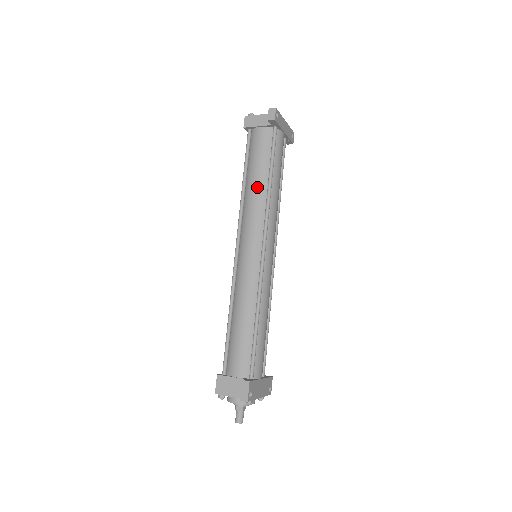
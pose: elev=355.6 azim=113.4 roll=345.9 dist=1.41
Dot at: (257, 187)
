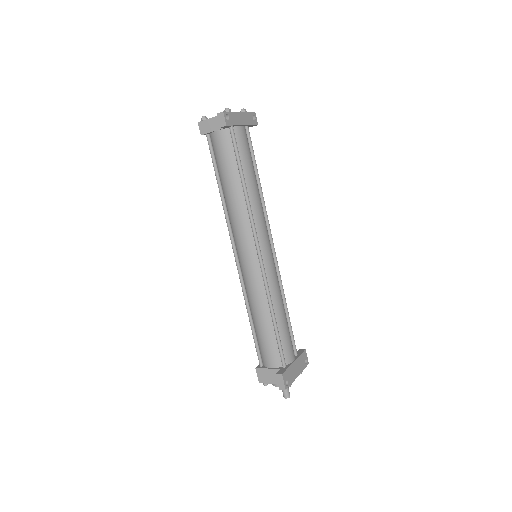
Dot at: (234, 196)
